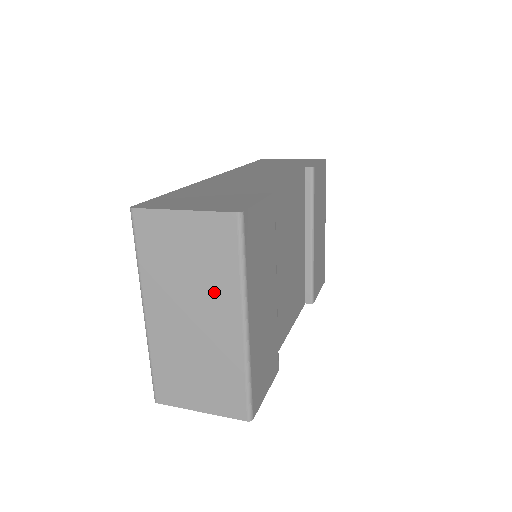
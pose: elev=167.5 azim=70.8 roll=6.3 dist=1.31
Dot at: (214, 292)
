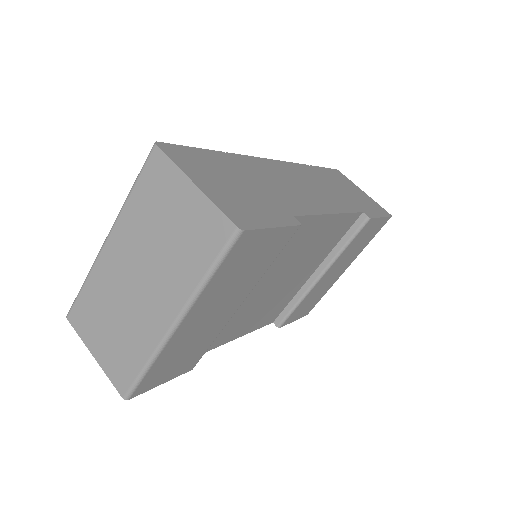
Dot at: (170, 275)
